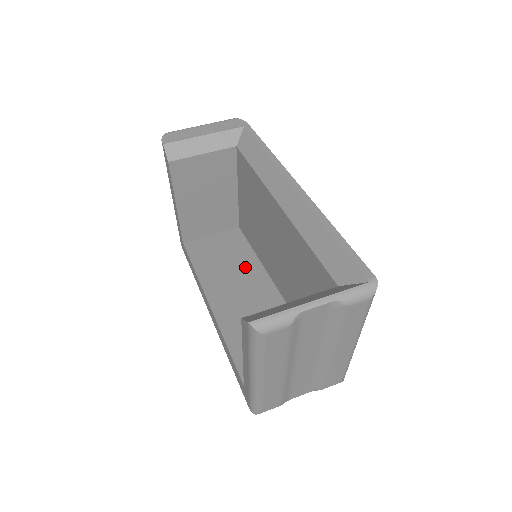
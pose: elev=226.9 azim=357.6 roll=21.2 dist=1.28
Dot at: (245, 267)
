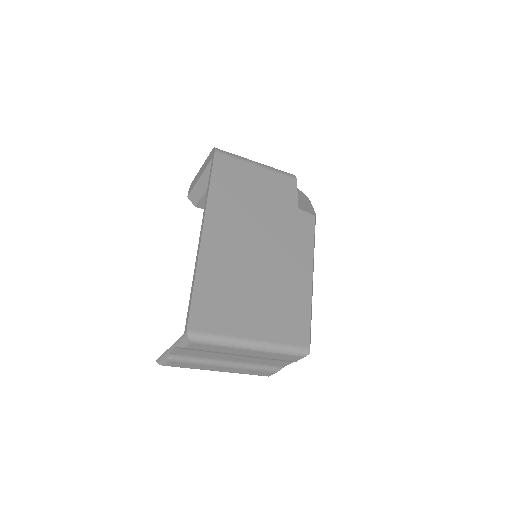
Dot at: occluded
